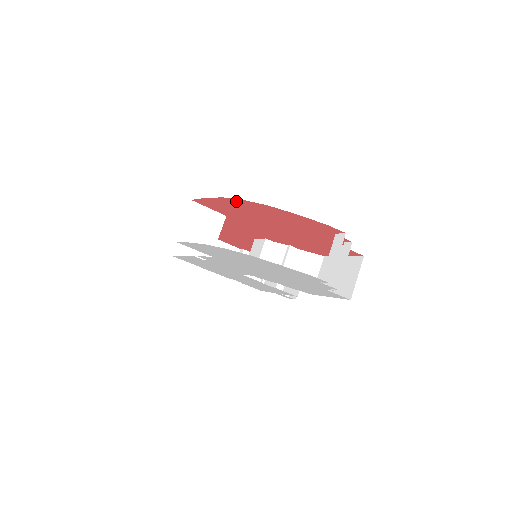
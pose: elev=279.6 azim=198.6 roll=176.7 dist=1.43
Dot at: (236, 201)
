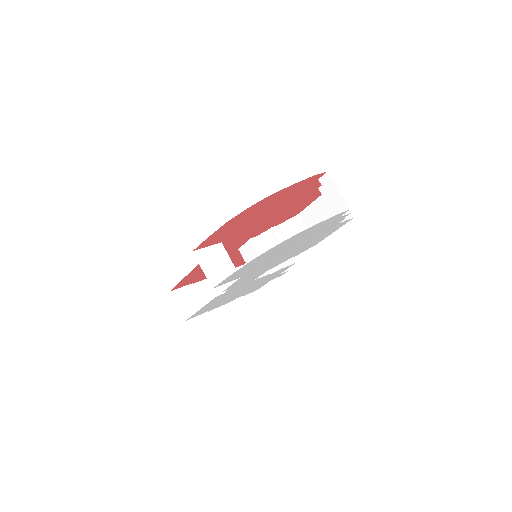
Dot at: (239, 215)
